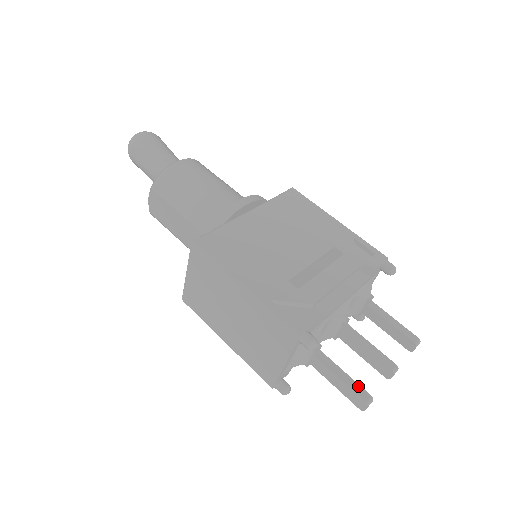
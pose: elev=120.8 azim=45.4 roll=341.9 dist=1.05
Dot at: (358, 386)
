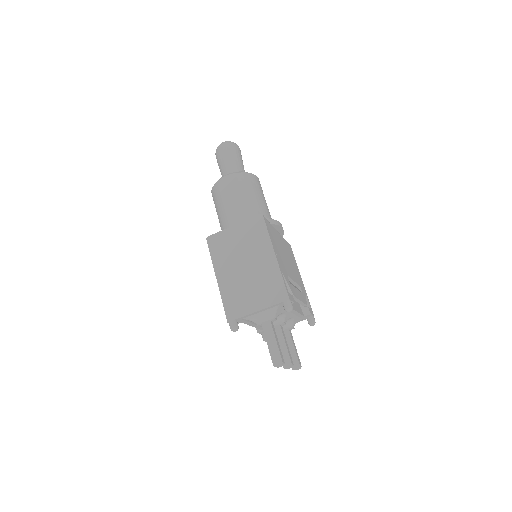
Dot at: (281, 353)
